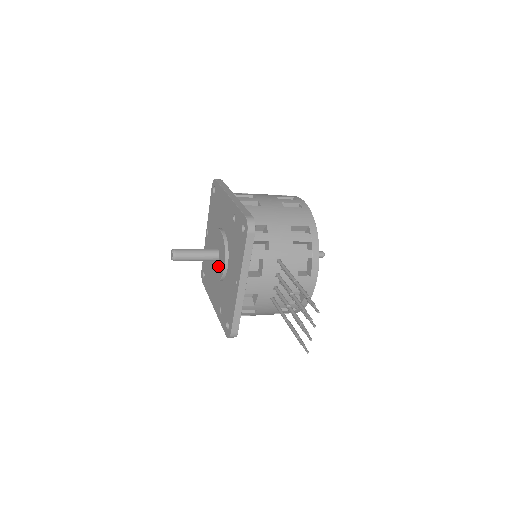
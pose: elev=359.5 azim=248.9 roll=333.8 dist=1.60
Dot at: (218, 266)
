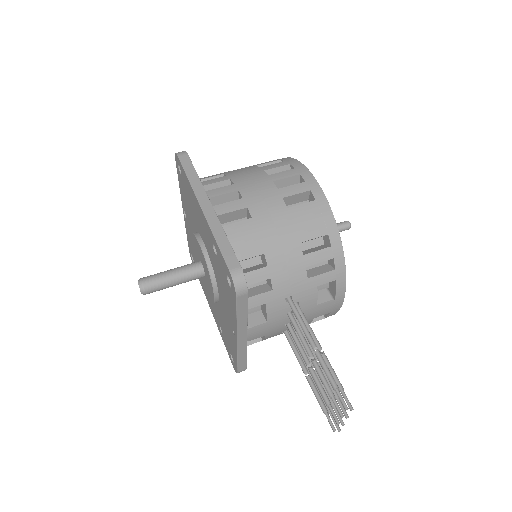
Dot at: (206, 284)
